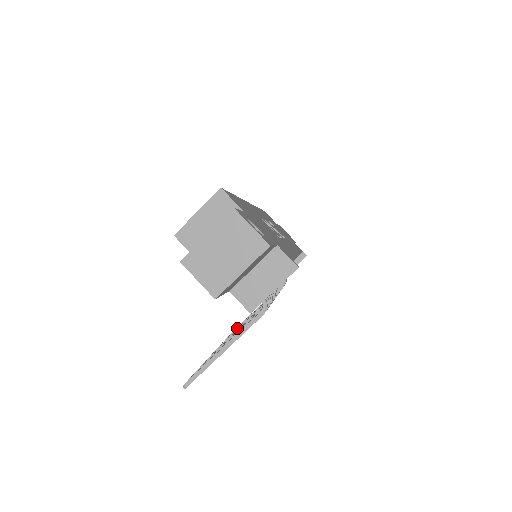
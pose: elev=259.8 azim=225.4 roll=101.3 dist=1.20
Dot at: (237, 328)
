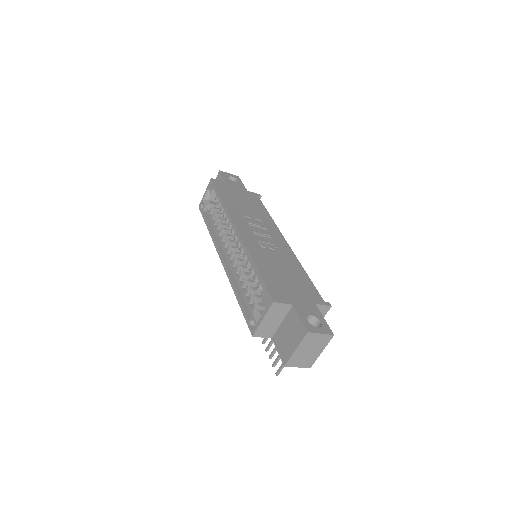
Dot at: occluded
